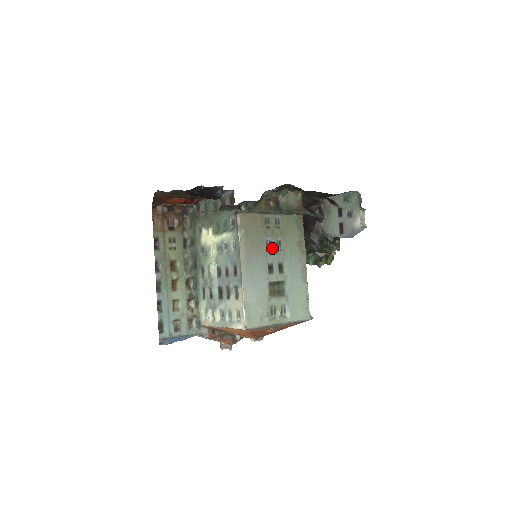
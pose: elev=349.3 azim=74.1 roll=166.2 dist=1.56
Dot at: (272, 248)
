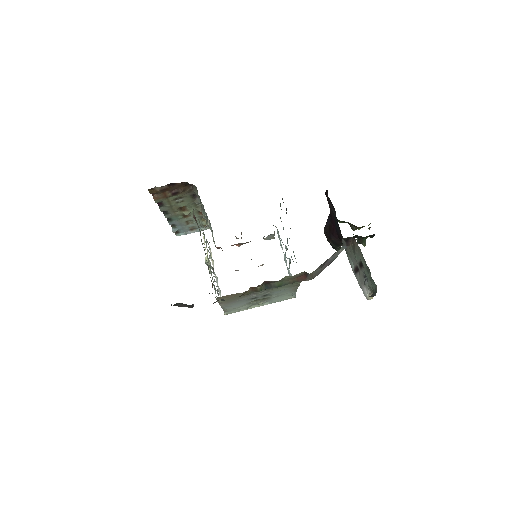
Dot at: (257, 294)
